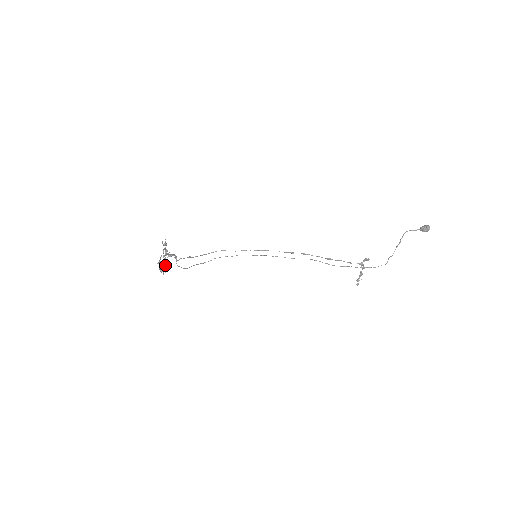
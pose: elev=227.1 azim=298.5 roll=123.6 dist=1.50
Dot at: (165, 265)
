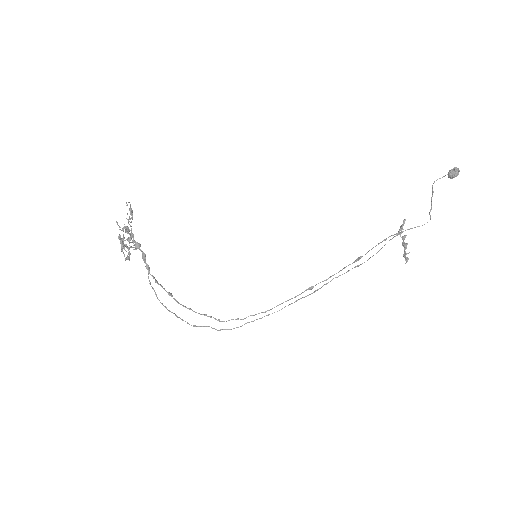
Dot at: (130, 253)
